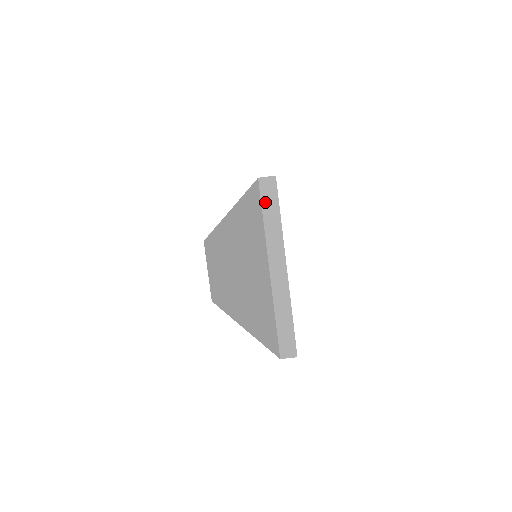
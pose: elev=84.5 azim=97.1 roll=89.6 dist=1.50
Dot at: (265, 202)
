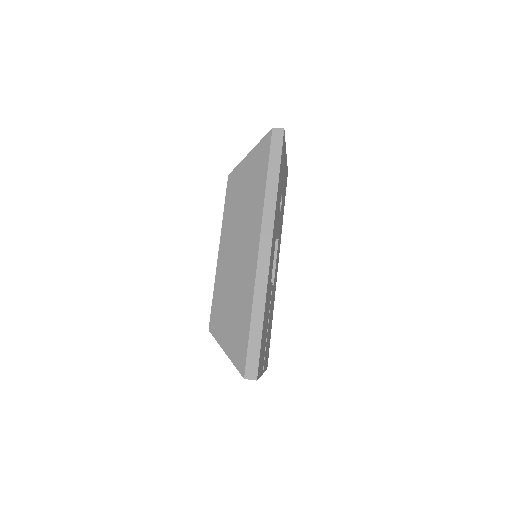
Dot at: occluded
